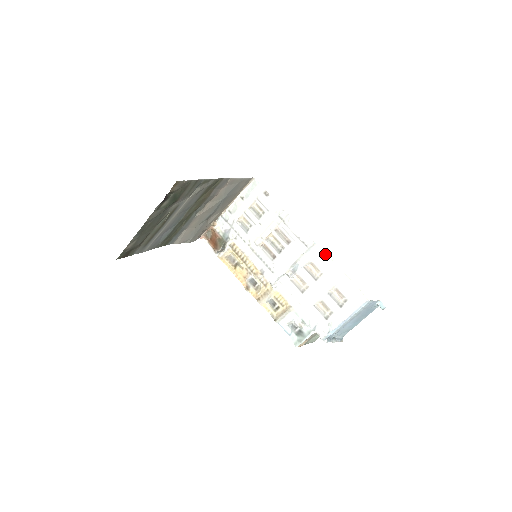
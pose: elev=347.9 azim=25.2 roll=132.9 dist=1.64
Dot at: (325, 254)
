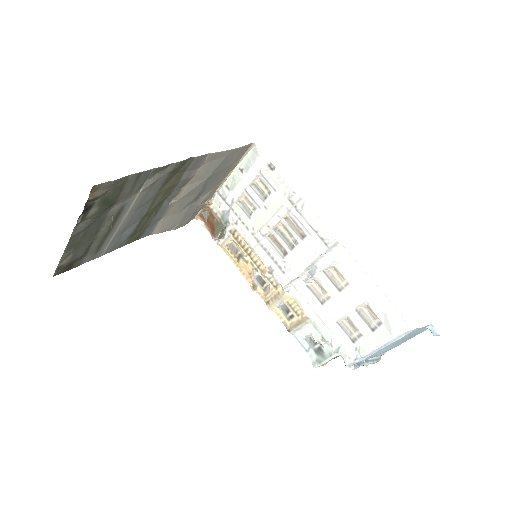
Dot at: (352, 258)
